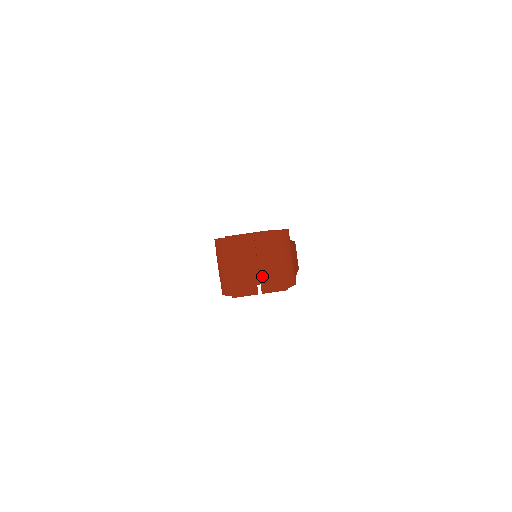
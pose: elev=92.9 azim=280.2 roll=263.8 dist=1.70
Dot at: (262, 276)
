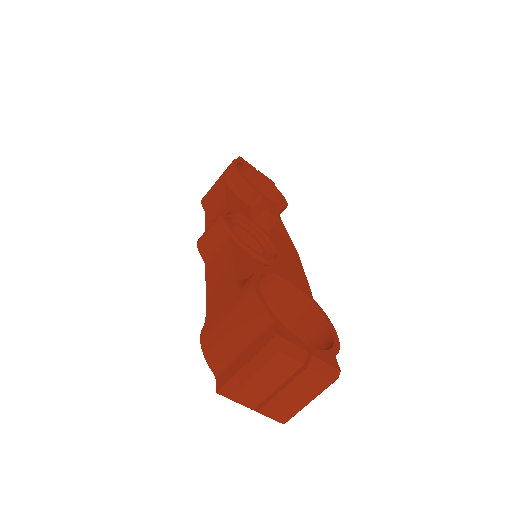
Dot at: (273, 402)
